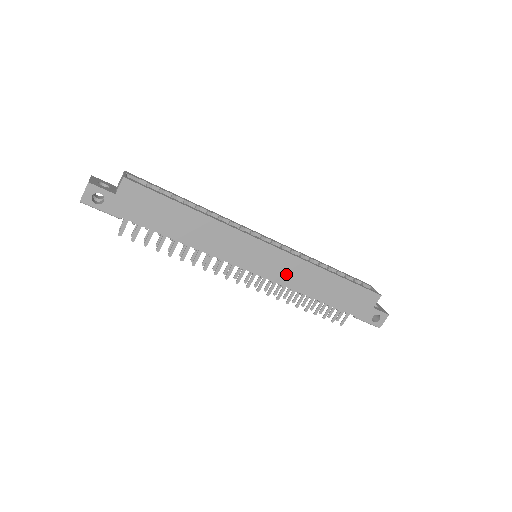
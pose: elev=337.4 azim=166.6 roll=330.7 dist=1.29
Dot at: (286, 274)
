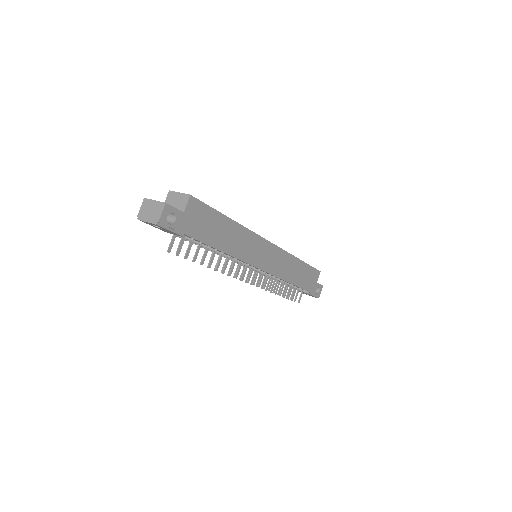
Dot at: (278, 266)
